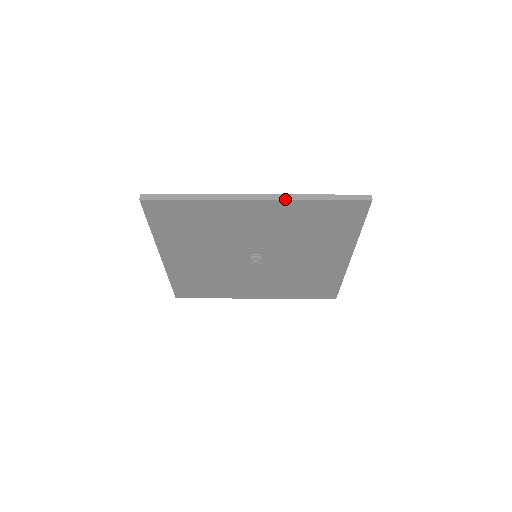
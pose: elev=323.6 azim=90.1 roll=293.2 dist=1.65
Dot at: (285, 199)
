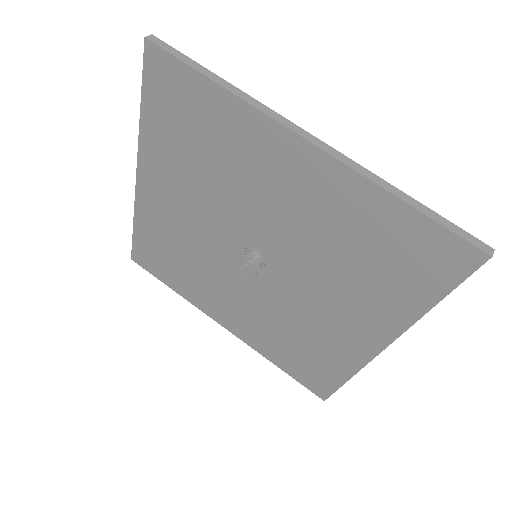
Dot at: (351, 166)
